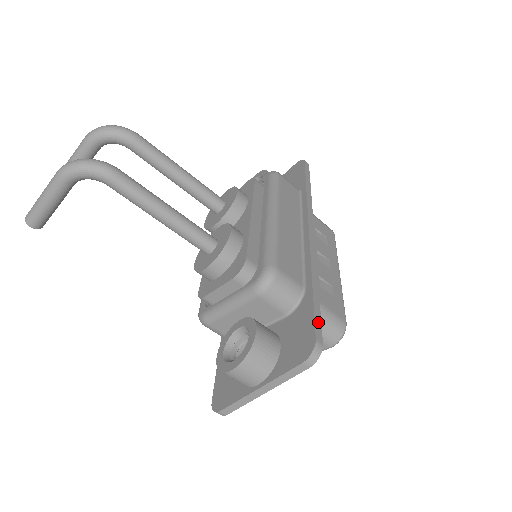
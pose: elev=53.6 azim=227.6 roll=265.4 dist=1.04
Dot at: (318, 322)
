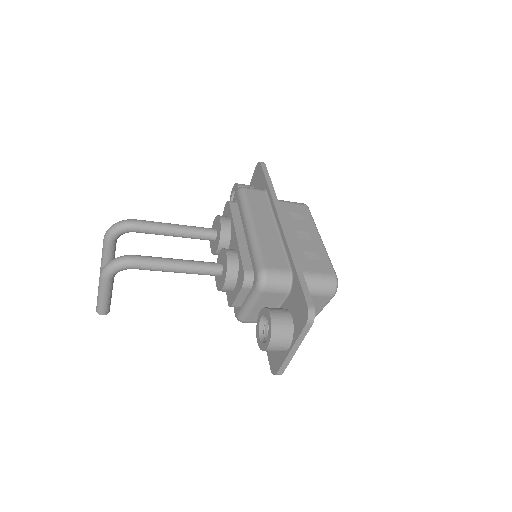
Dot at: (306, 292)
